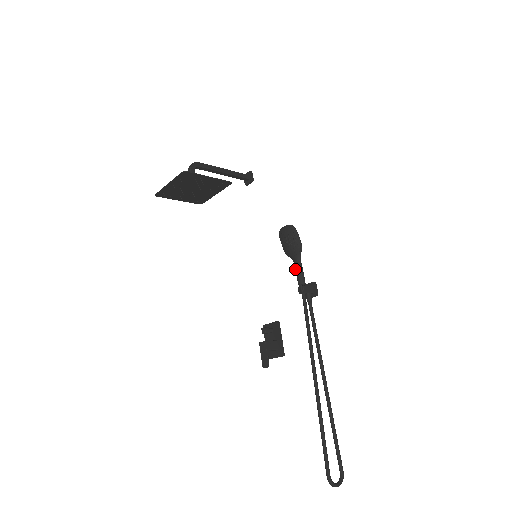
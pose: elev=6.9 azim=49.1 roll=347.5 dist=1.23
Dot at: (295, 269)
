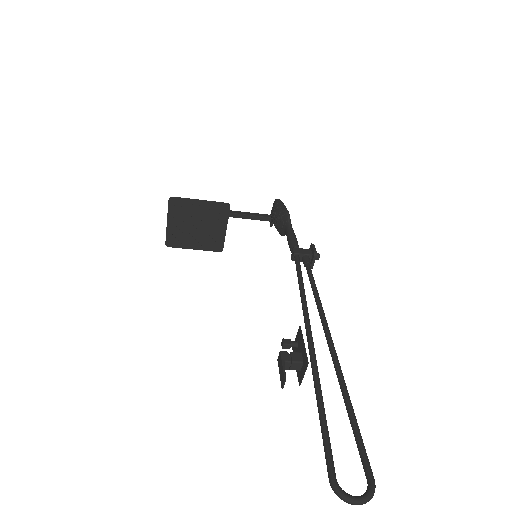
Dot at: (287, 239)
